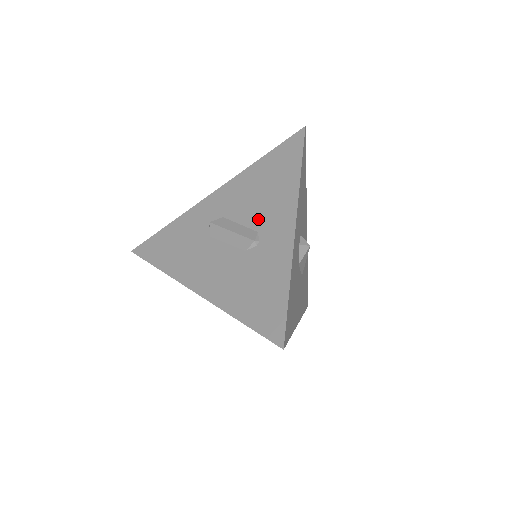
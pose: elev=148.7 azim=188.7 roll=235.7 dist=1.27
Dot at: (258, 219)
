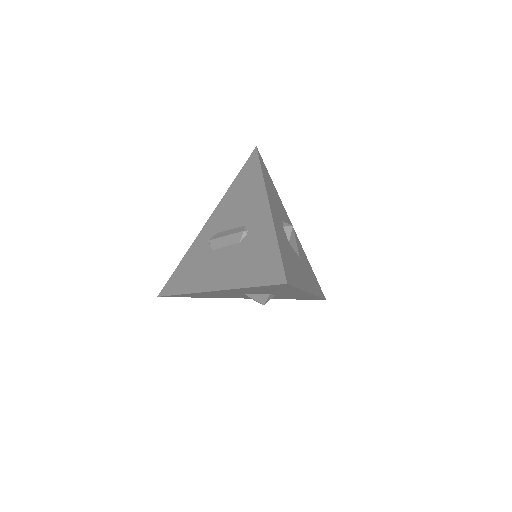
Dot at: (242, 218)
